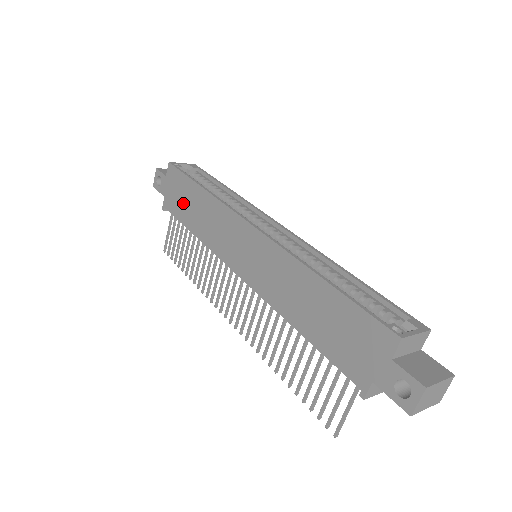
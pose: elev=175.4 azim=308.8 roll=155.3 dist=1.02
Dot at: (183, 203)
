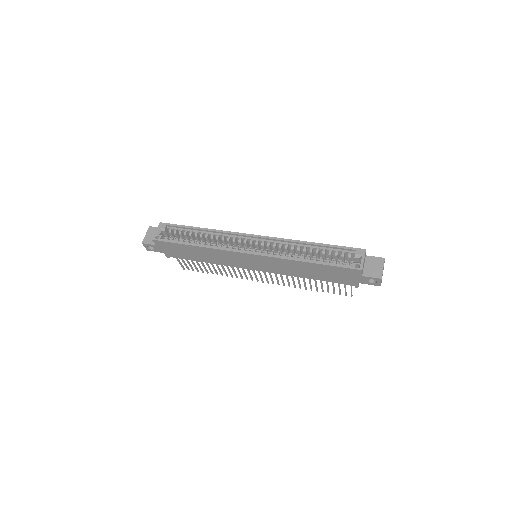
Dot at: (185, 253)
